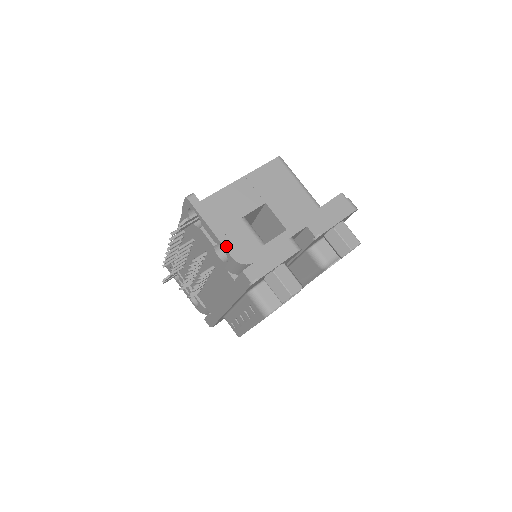
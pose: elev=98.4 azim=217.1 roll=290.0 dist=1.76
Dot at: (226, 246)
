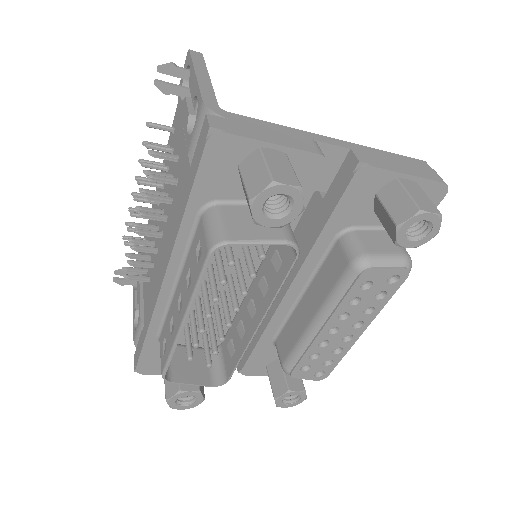
Dot at: (204, 90)
